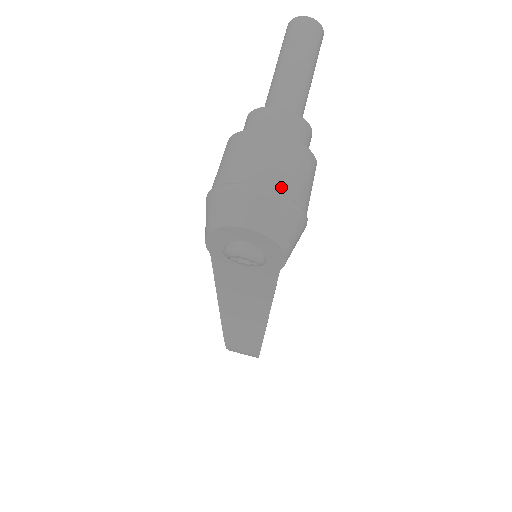
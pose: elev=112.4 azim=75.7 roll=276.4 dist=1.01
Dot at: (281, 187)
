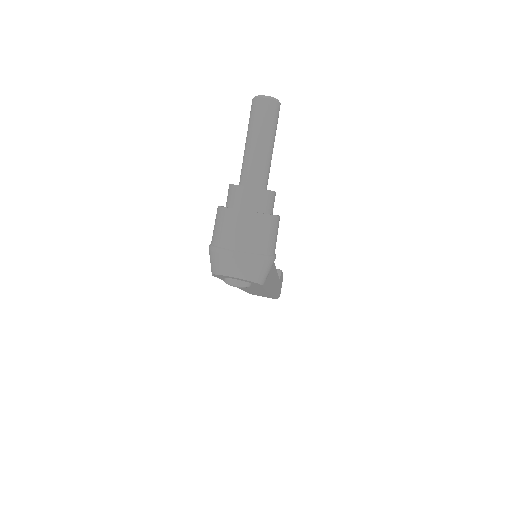
Dot at: (251, 249)
